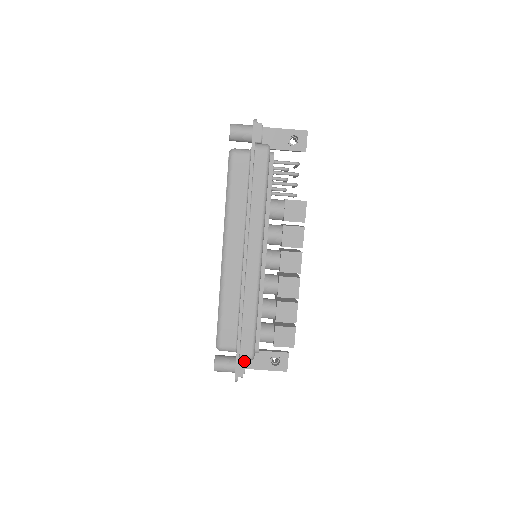
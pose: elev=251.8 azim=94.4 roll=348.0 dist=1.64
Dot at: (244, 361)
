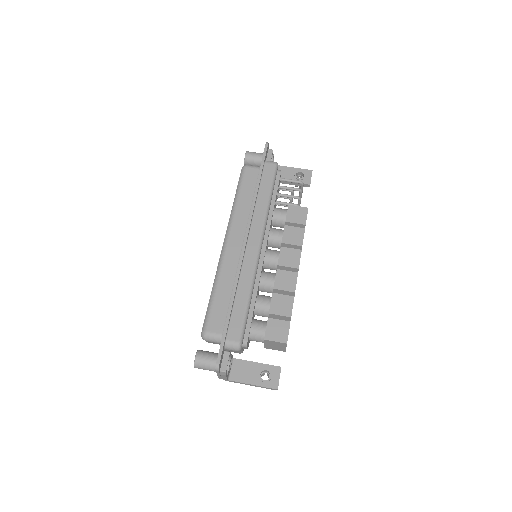
Dot at: (230, 356)
